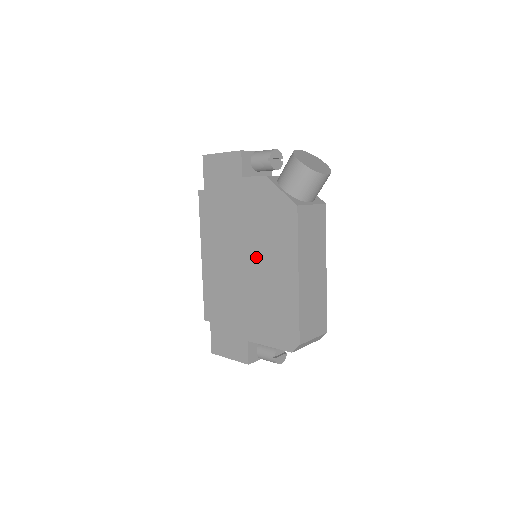
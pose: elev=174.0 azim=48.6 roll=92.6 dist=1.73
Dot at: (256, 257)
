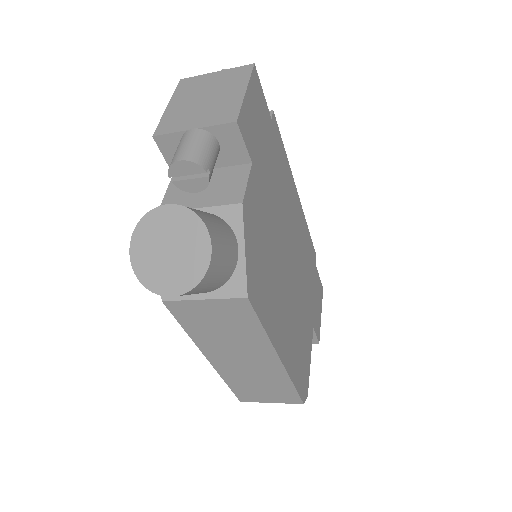
Dot at: occluded
